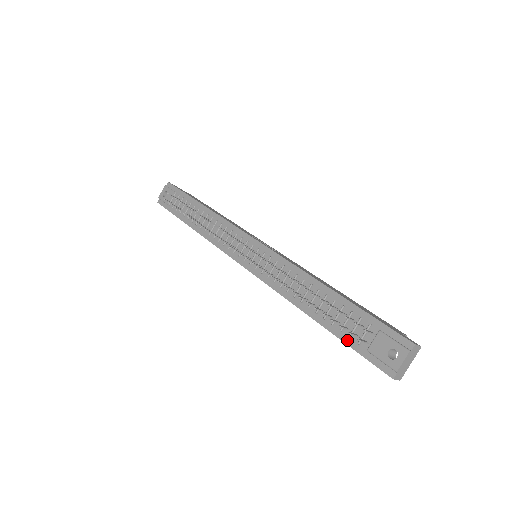
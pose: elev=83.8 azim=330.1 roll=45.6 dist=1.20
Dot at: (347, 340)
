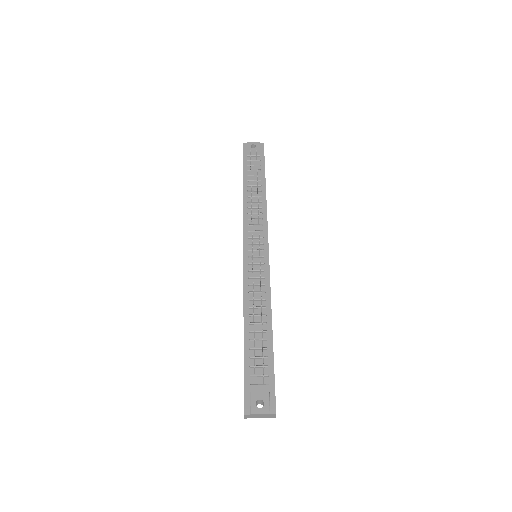
Dot at: (247, 366)
